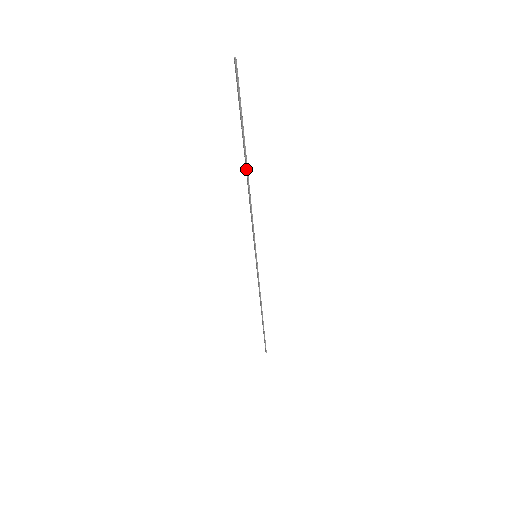
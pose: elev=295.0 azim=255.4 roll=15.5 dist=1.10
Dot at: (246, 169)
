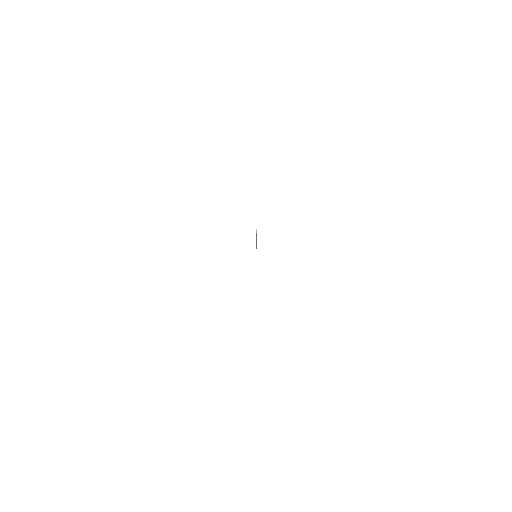
Dot at: occluded
